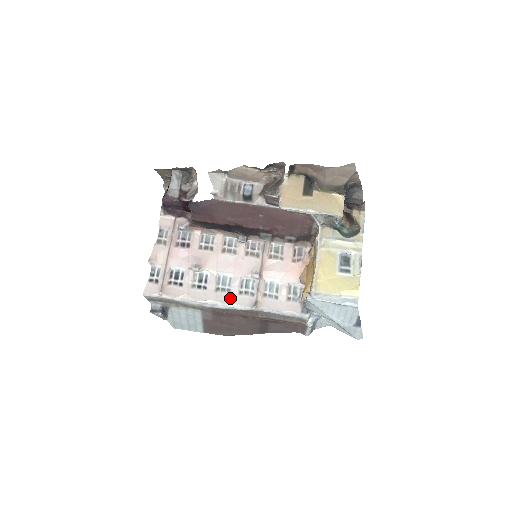
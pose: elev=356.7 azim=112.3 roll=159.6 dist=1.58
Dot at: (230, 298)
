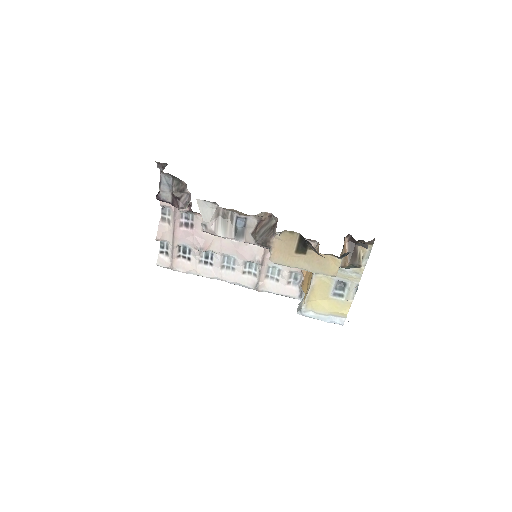
Dot at: (234, 277)
